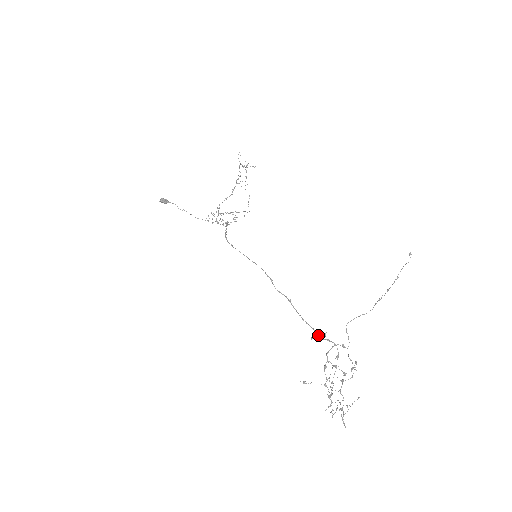
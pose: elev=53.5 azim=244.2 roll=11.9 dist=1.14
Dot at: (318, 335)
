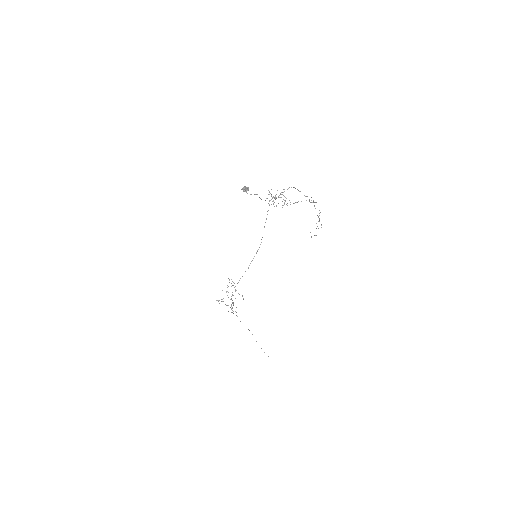
Dot at: occluded
